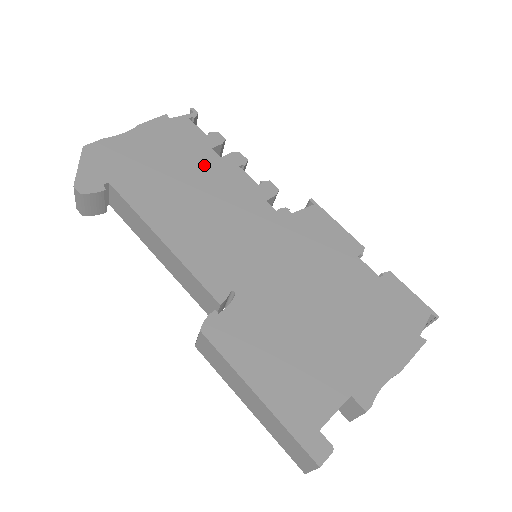
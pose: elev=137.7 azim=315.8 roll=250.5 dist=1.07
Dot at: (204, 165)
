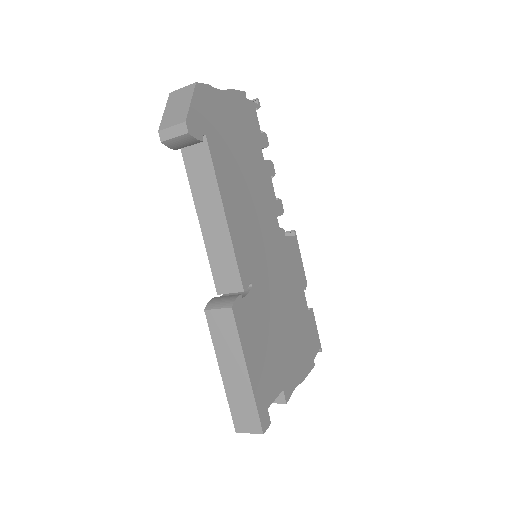
Dot at: (256, 160)
